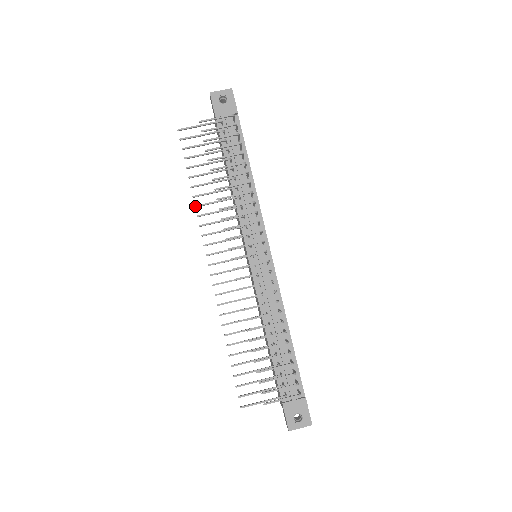
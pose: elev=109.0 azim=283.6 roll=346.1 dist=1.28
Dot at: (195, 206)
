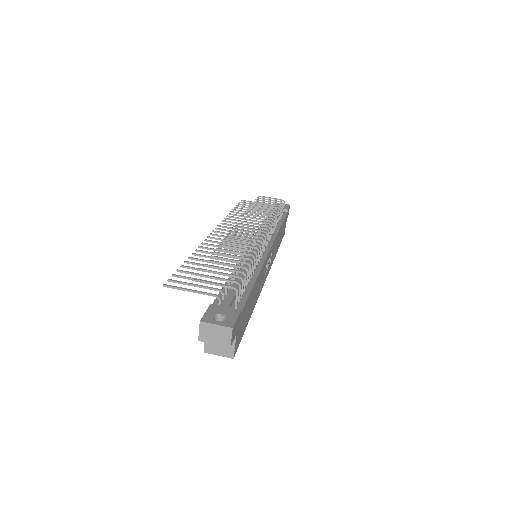
Dot at: (227, 215)
